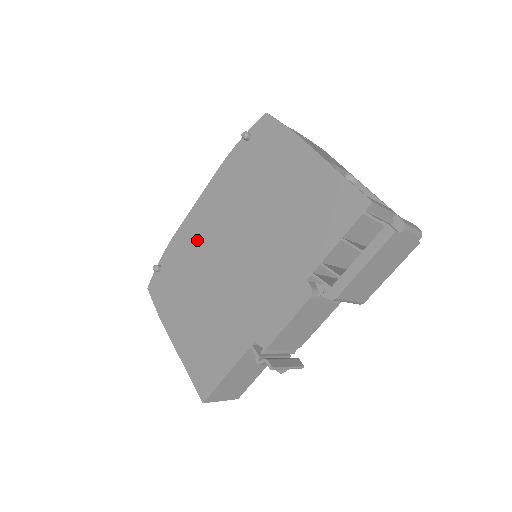
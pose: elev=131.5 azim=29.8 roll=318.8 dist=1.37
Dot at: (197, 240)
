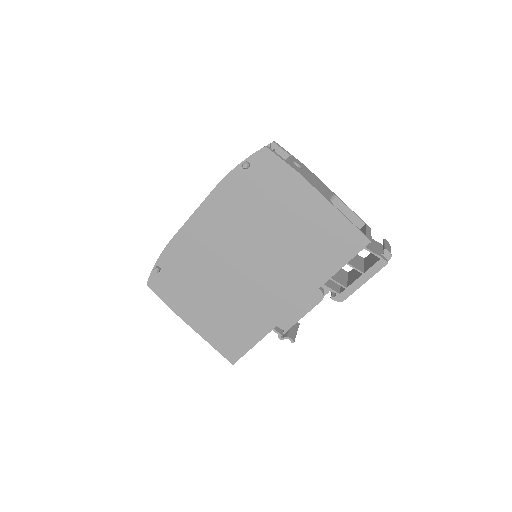
Dot at: (201, 249)
